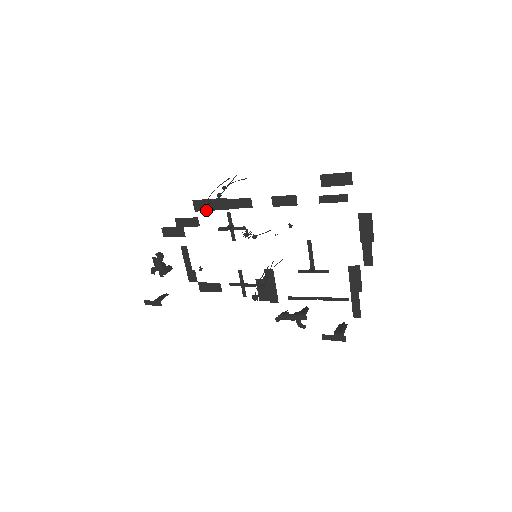
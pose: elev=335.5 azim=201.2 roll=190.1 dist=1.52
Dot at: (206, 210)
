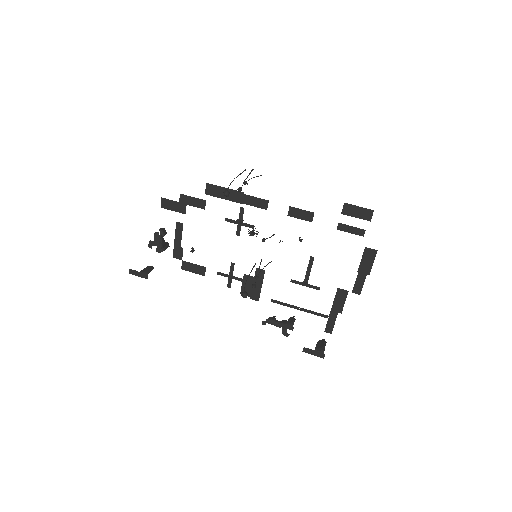
Dot at: (218, 197)
